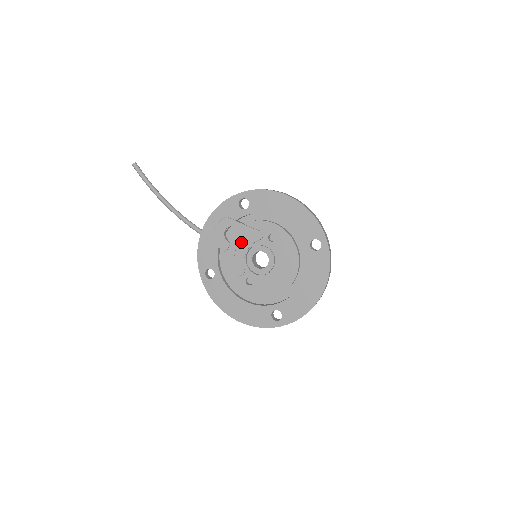
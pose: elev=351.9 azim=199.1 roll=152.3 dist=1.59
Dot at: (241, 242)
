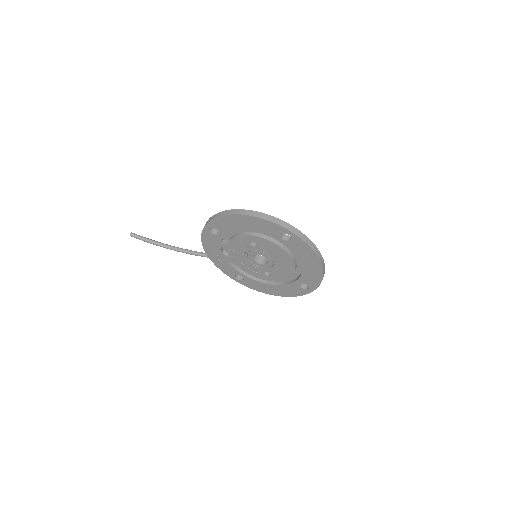
Dot at: (237, 254)
